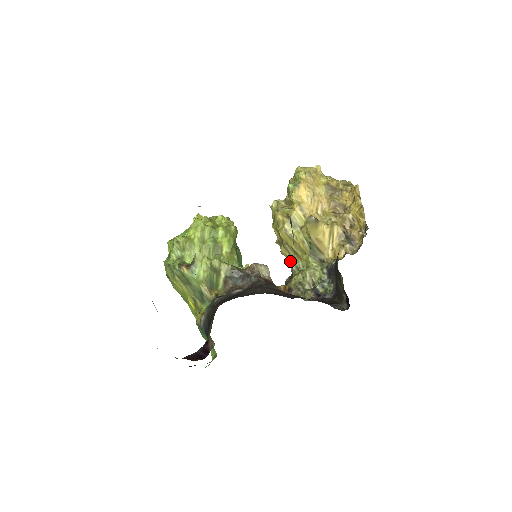
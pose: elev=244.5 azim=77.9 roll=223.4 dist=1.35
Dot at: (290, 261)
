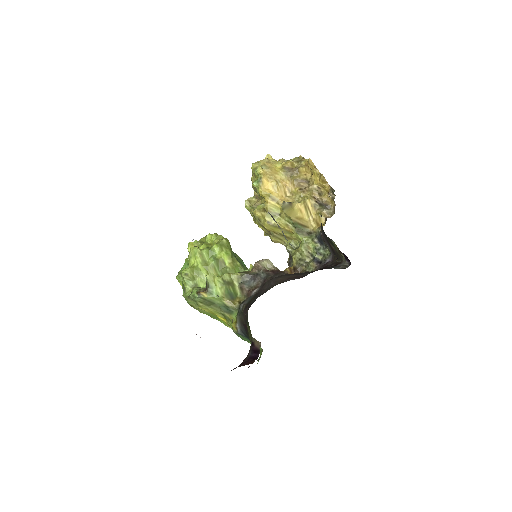
Dot at: occluded
